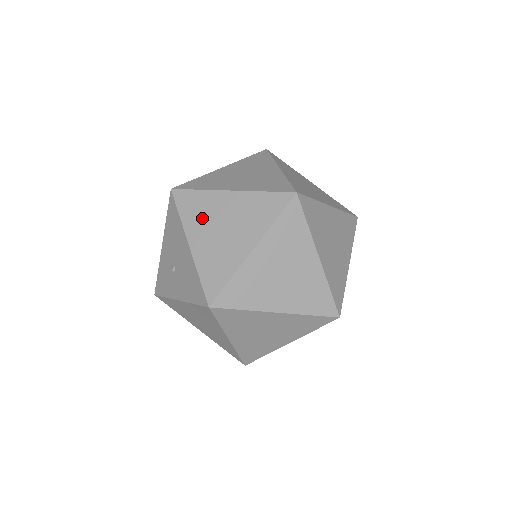
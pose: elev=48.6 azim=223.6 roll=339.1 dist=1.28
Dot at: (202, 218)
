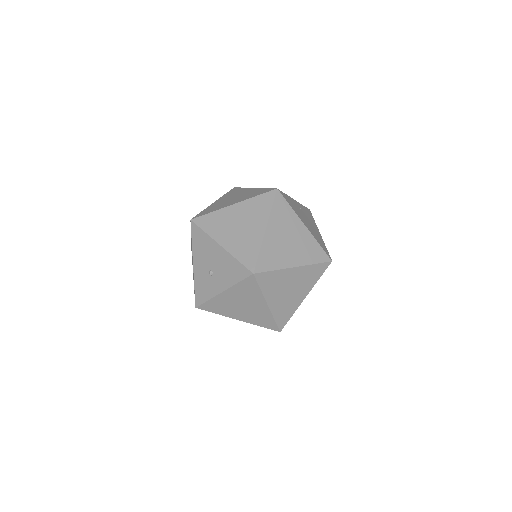
Dot at: (222, 227)
